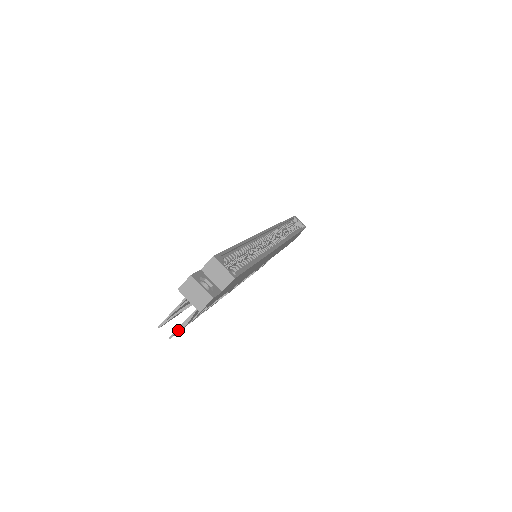
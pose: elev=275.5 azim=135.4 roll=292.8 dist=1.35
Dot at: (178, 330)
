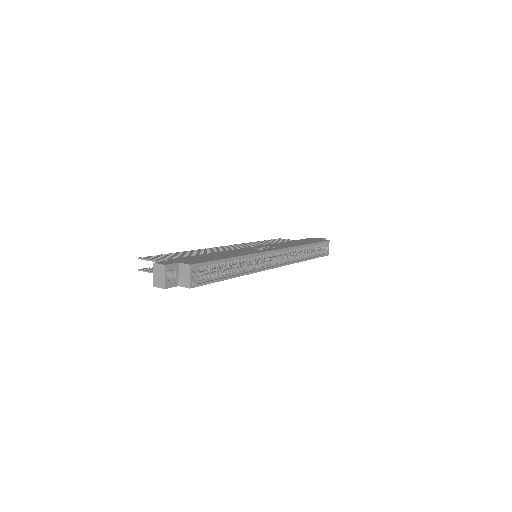
Dot at: (146, 271)
